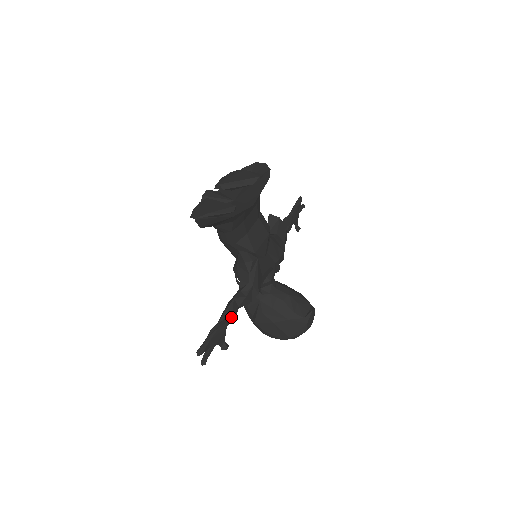
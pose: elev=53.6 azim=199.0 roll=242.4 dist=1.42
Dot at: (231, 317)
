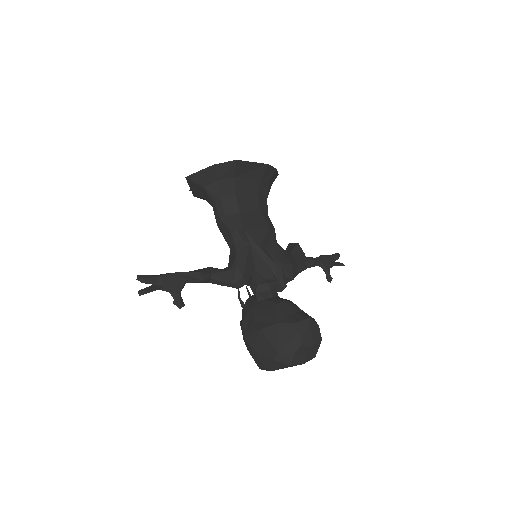
Dot at: (197, 275)
